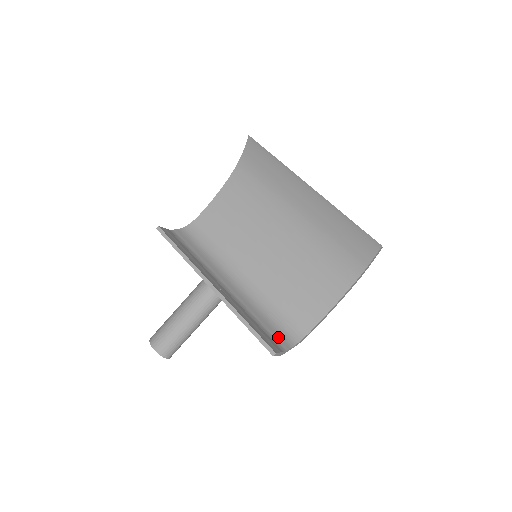
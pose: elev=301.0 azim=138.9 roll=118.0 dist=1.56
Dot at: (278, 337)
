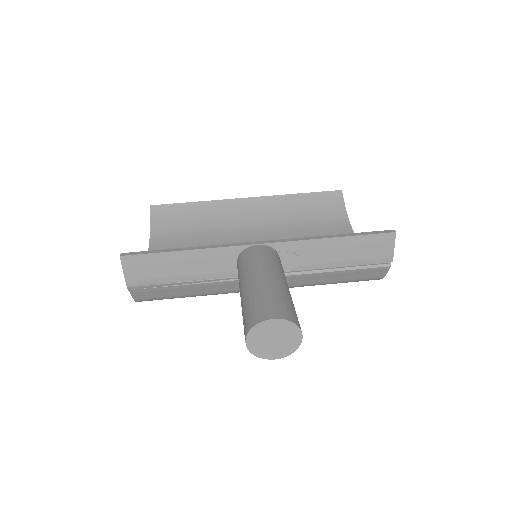
Dot at: occluded
